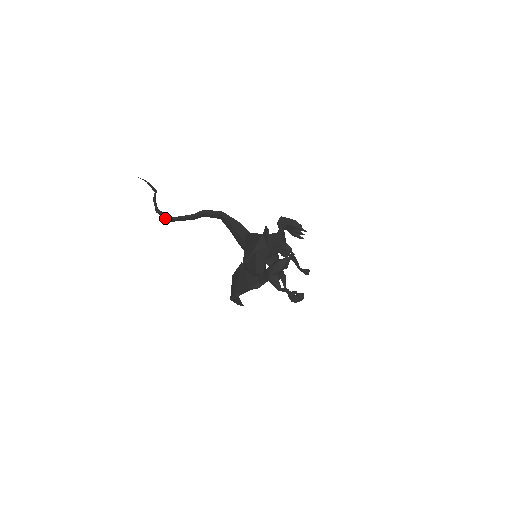
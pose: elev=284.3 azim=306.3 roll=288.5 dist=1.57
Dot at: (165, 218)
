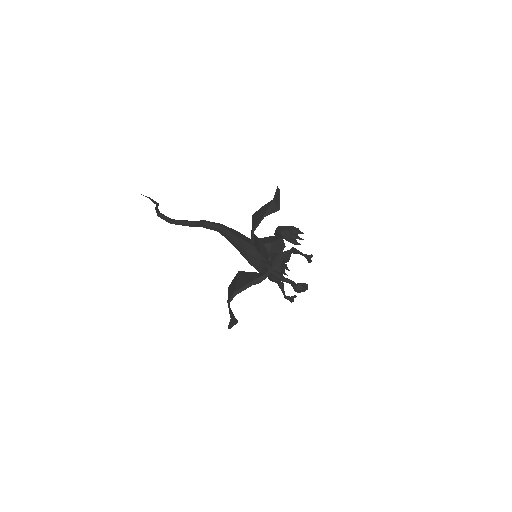
Dot at: (167, 220)
